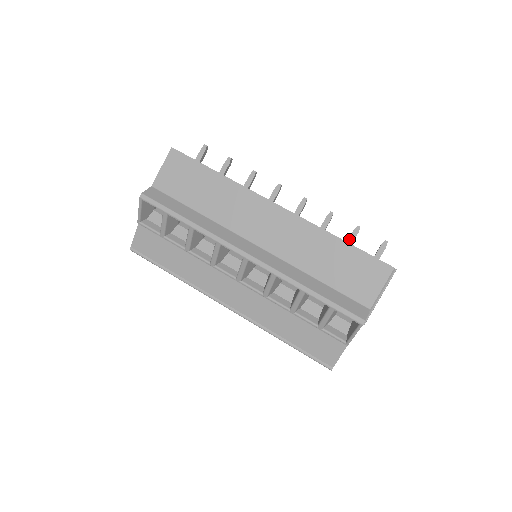
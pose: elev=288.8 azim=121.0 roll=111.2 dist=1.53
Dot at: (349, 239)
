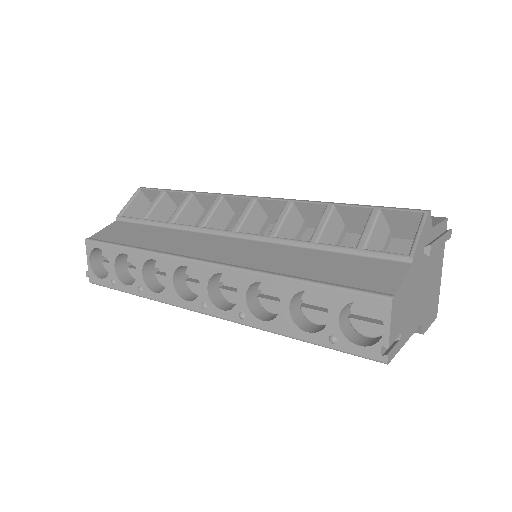
Dot at: occluded
